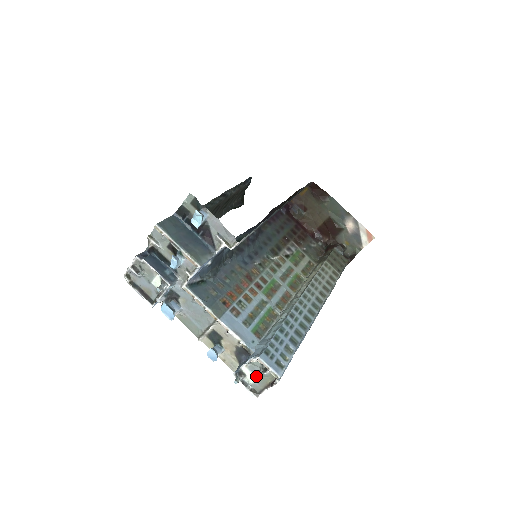
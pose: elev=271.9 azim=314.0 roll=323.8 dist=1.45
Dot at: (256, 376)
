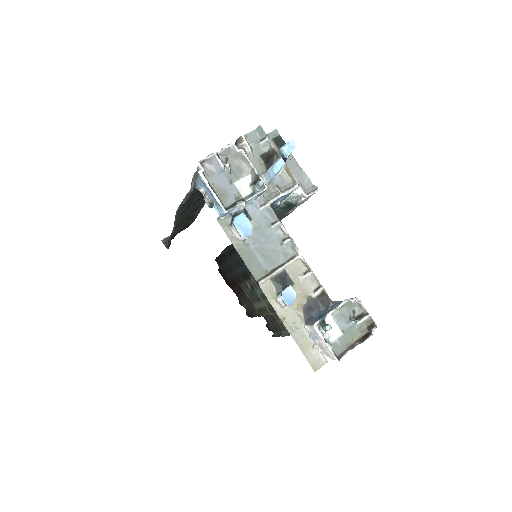
Dot at: (342, 330)
